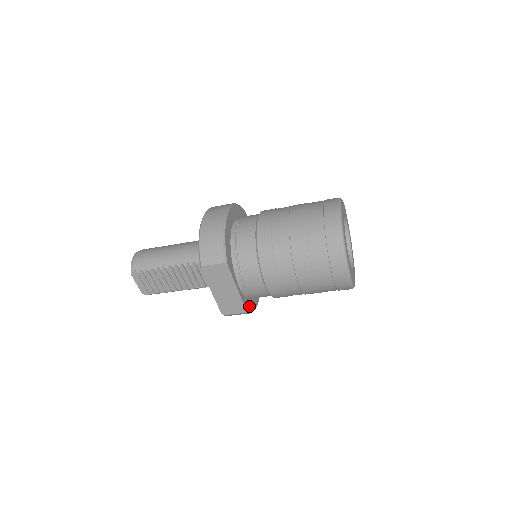
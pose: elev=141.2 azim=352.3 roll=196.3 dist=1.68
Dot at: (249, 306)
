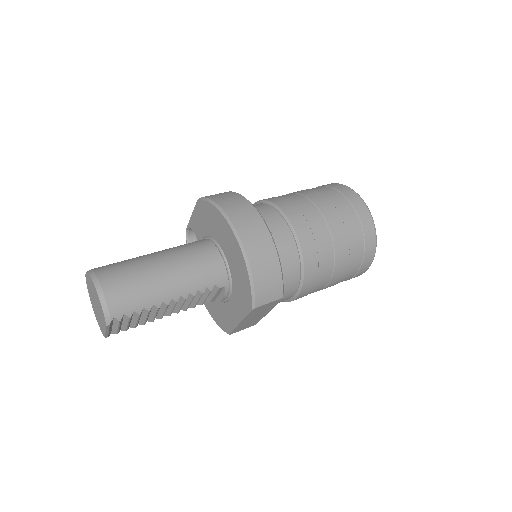
Dot at: occluded
